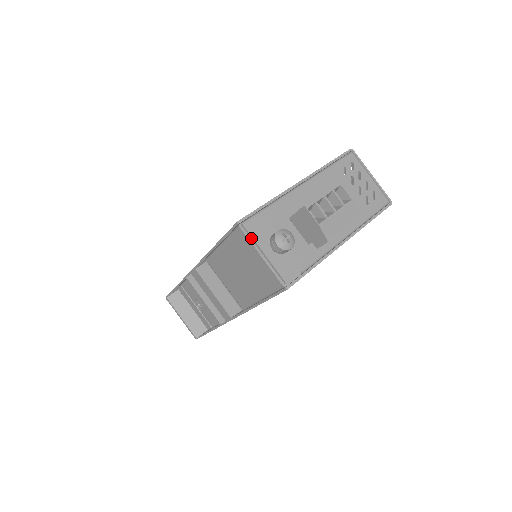
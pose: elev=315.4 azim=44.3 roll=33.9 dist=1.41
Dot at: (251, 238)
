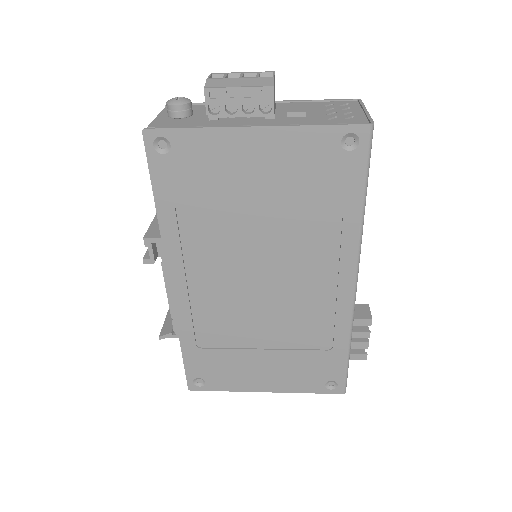
Dot at: occluded
